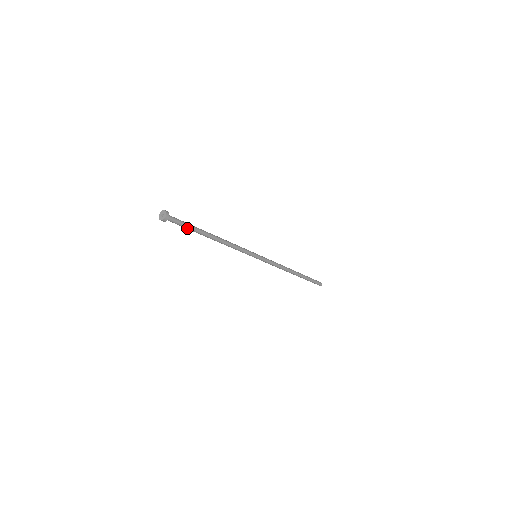
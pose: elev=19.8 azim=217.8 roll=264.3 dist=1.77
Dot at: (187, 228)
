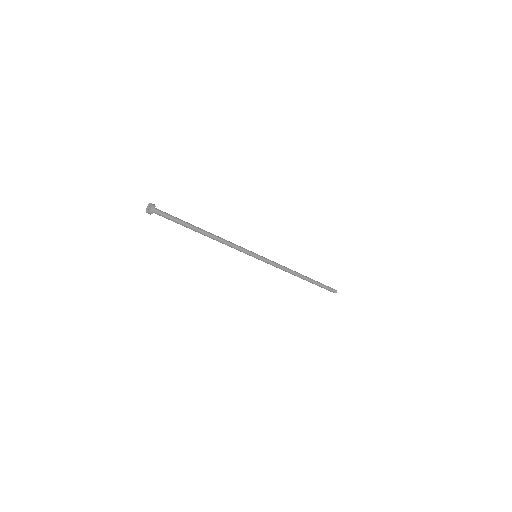
Dot at: (175, 222)
